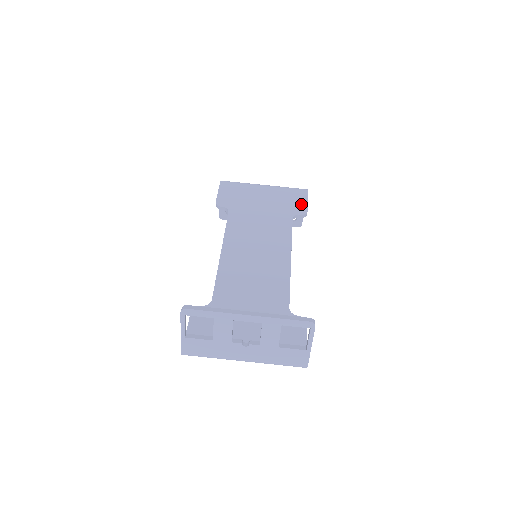
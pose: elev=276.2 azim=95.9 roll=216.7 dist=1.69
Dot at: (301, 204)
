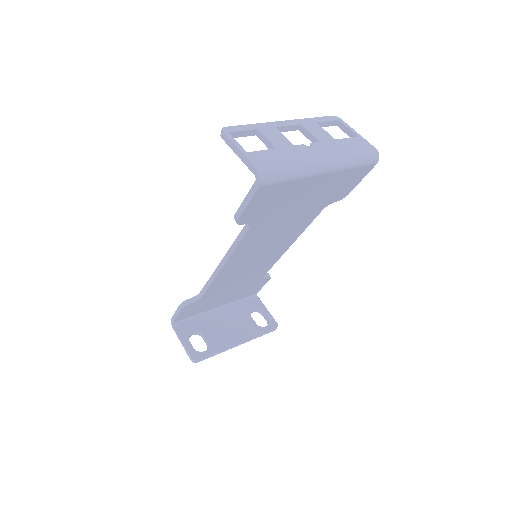
Dot at: occluded
